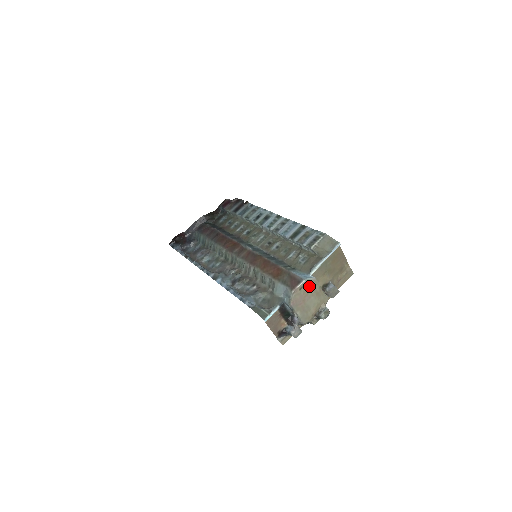
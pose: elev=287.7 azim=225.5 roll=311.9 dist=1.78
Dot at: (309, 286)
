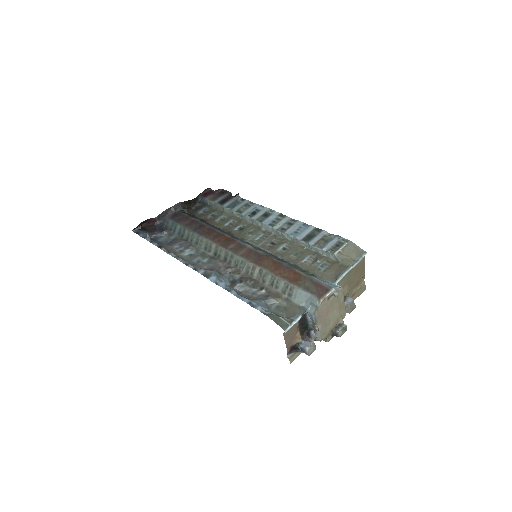
Dot at: (336, 296)
